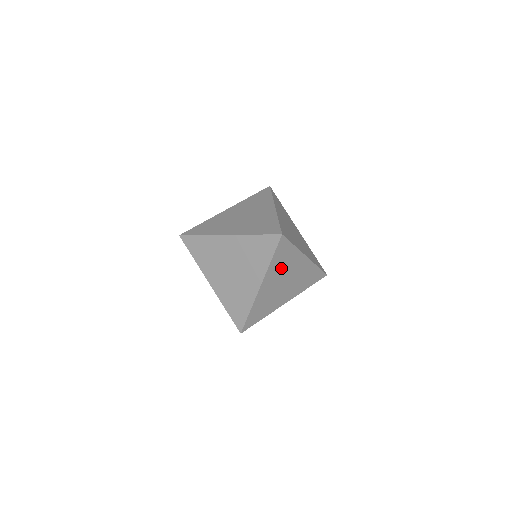
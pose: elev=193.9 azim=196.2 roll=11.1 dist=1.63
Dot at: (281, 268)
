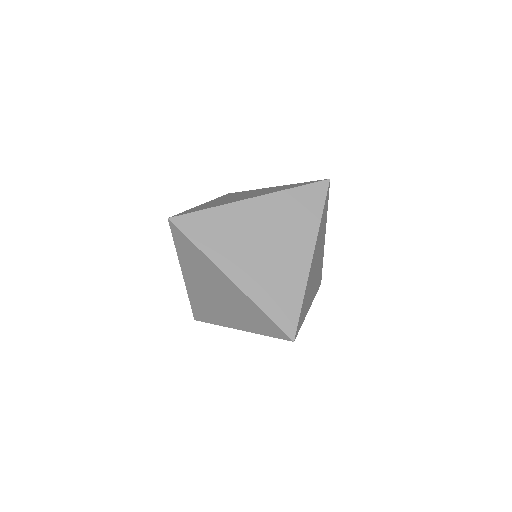
Dot at: occluded
